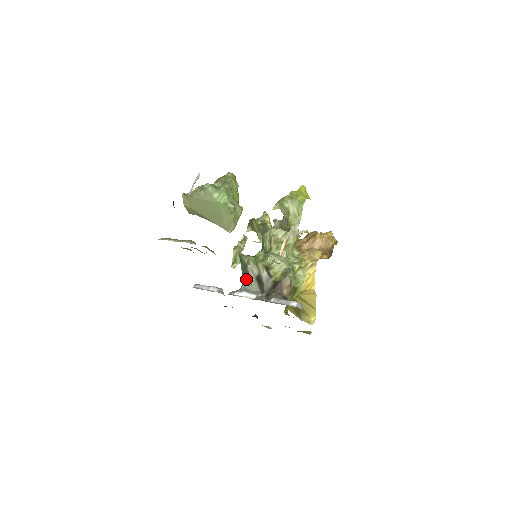
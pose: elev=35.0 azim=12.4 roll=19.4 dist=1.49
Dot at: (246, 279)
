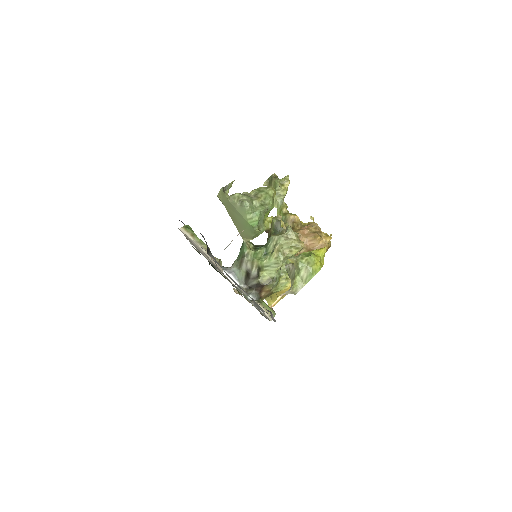
Dot at: (238, 265)
